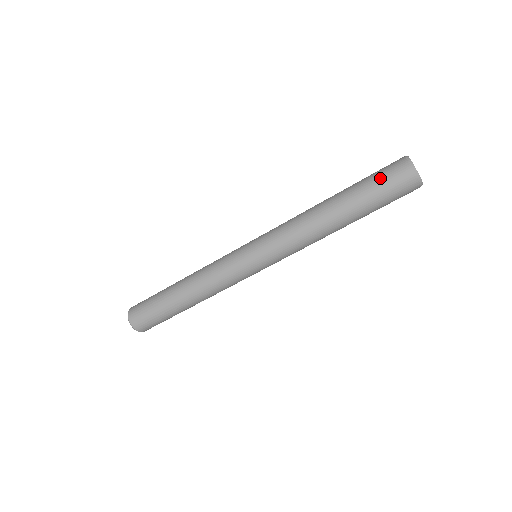
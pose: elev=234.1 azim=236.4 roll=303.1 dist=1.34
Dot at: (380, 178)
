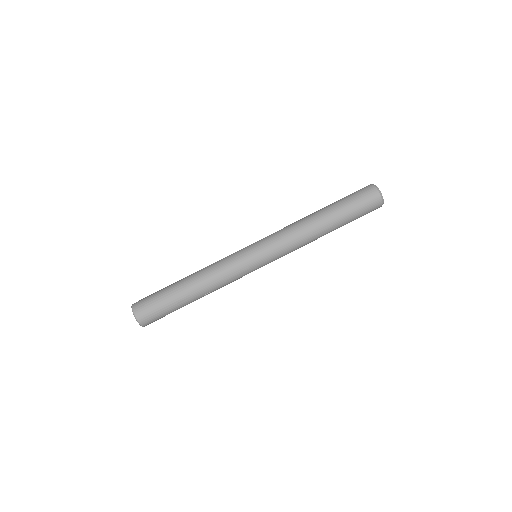
Dot at: (356, 196)
